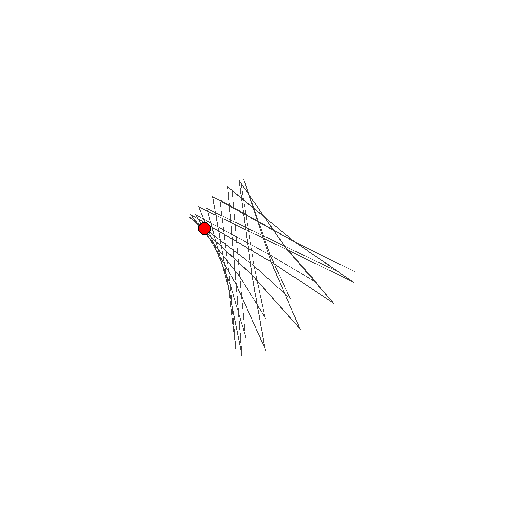
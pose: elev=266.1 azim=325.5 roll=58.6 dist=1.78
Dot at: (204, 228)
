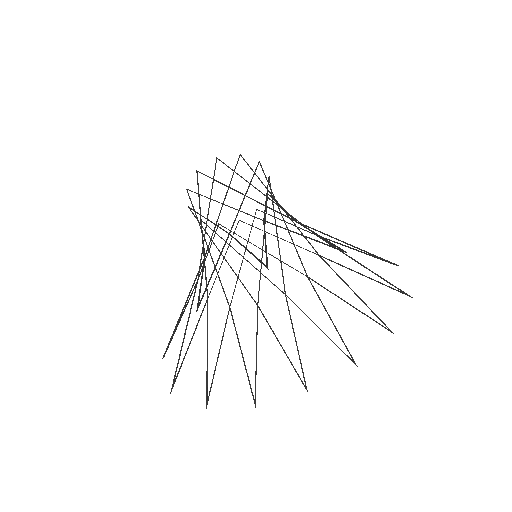
Dot at: (199, 196)
